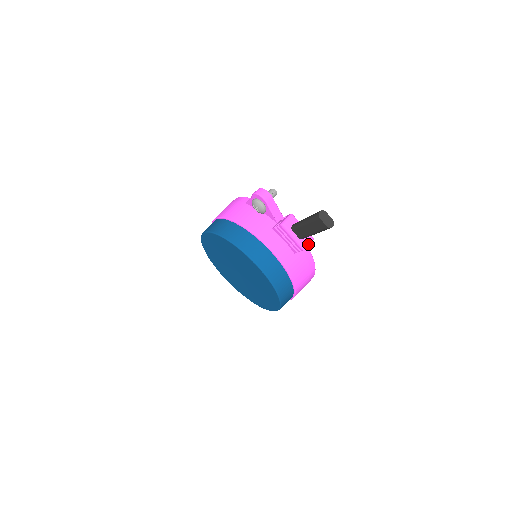
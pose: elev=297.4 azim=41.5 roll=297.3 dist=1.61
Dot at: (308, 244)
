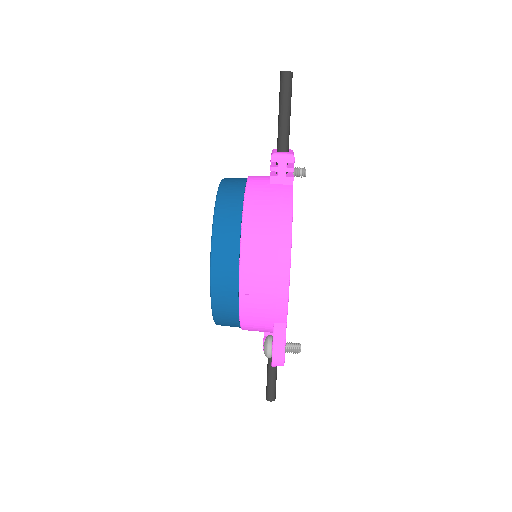
Dot at: (282, 155)
